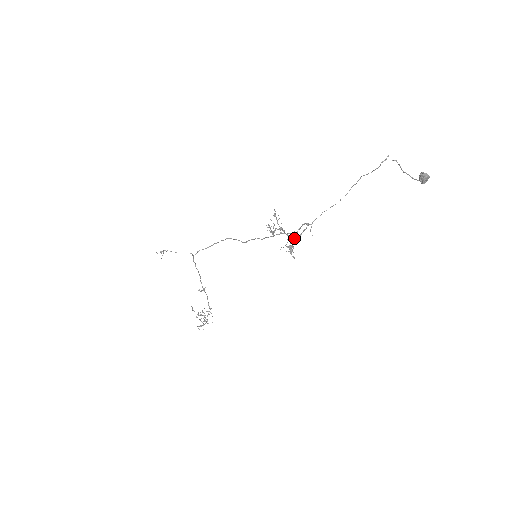
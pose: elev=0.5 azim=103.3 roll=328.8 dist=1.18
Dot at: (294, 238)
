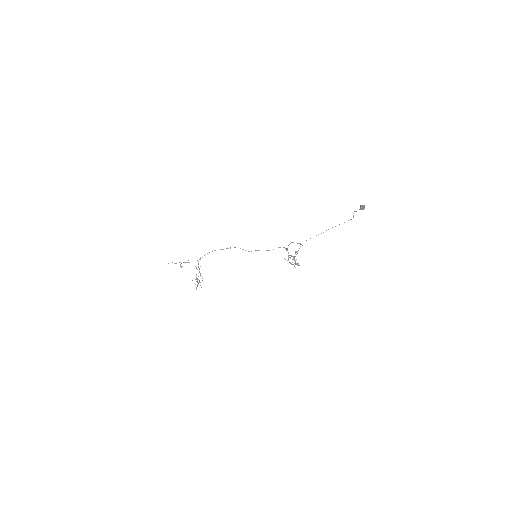
Dot at: occluded
